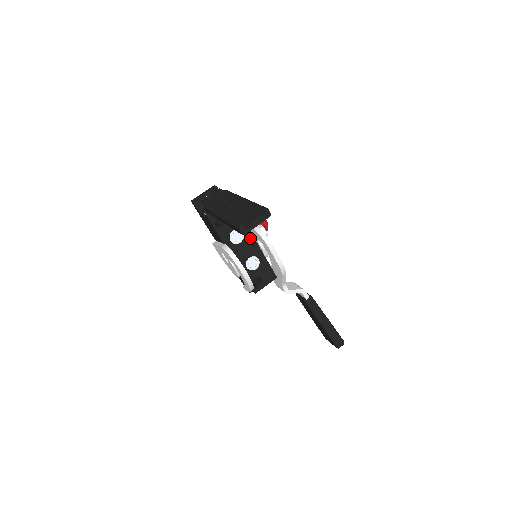
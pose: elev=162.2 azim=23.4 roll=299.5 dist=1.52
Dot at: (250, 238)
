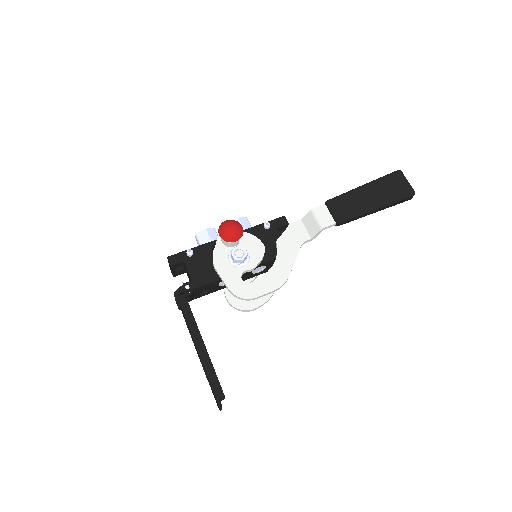
Dot at: occluded
